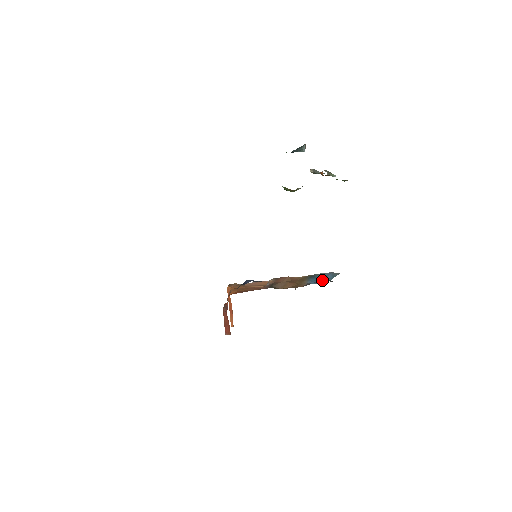
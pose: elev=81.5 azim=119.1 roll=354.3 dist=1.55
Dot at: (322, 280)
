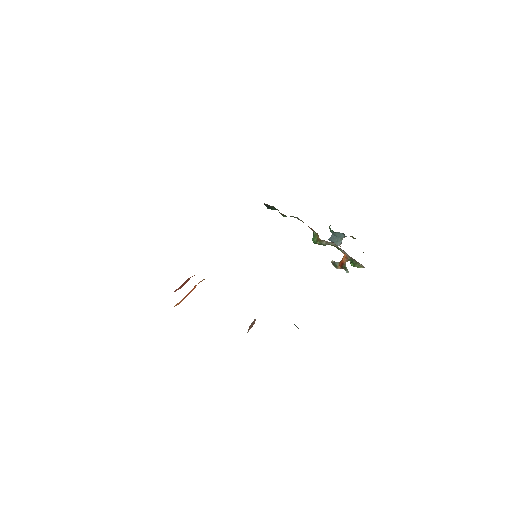
Dot at: occluded
